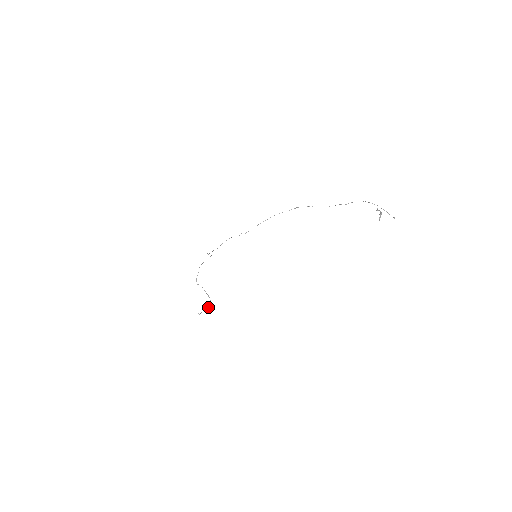
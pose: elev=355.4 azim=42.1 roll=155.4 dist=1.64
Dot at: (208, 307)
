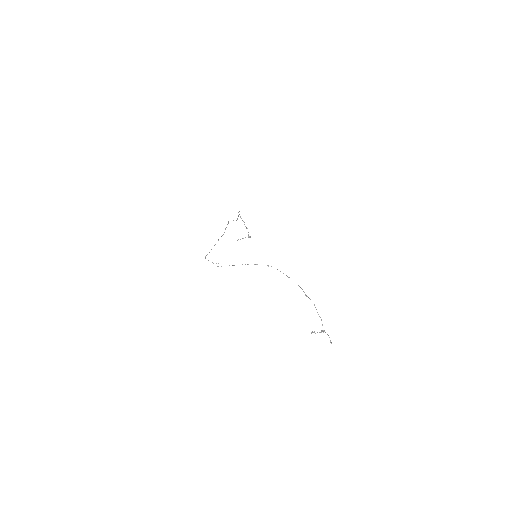
Dot at: (248, 237)
